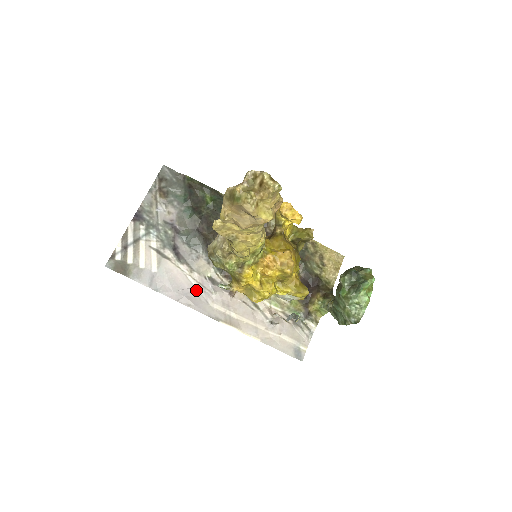
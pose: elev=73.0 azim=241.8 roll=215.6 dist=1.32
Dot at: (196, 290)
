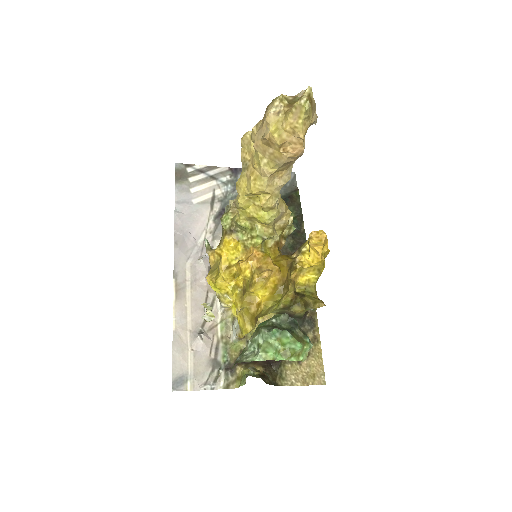
Dot at: (195, 244)
